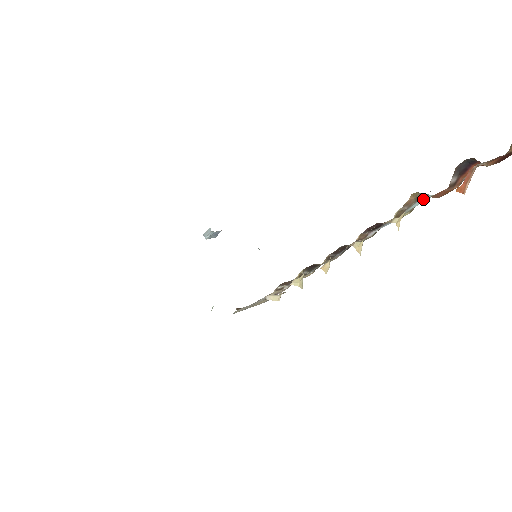
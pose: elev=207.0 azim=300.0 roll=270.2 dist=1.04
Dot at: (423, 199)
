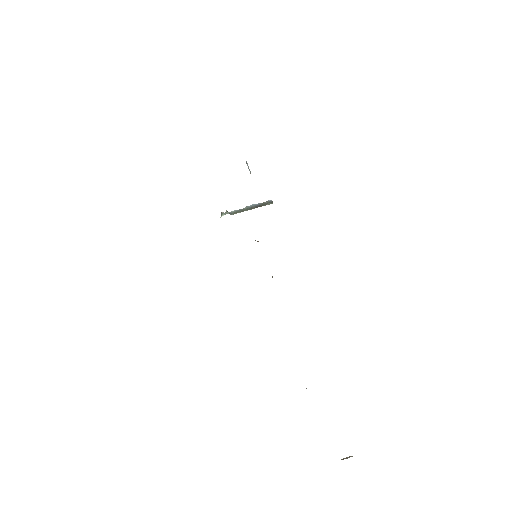
Dot at: occluded
